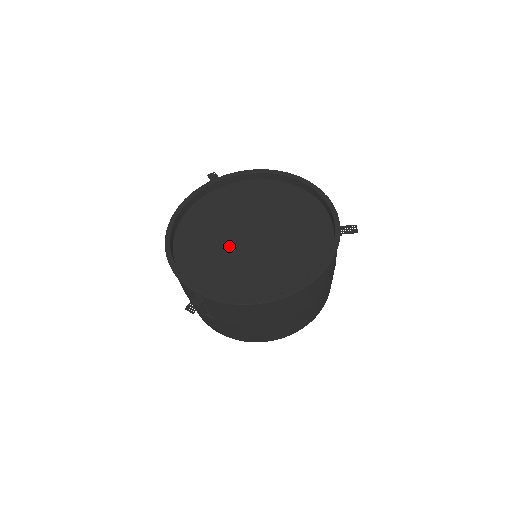
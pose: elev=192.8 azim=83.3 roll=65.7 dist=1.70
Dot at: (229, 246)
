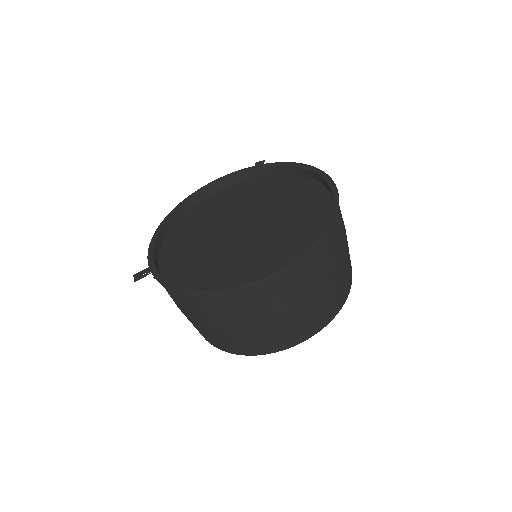
Dot at: (216, 232)
